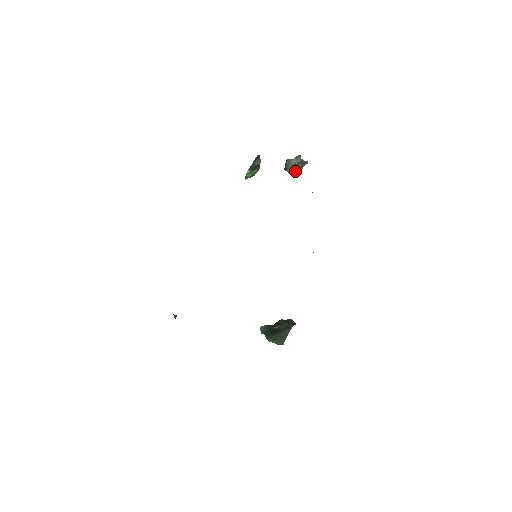
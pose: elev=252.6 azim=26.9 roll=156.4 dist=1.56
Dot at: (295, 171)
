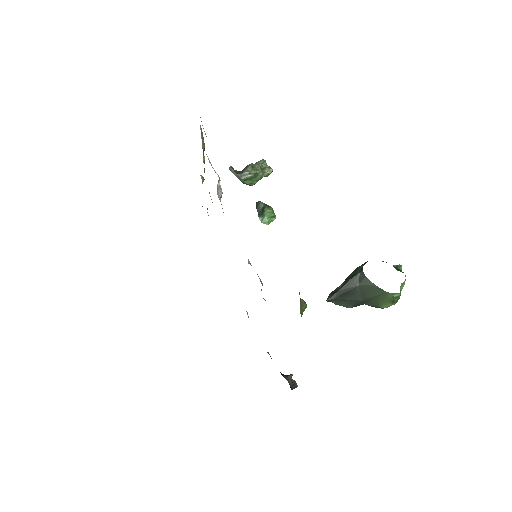
Dot at: (249, 177)
